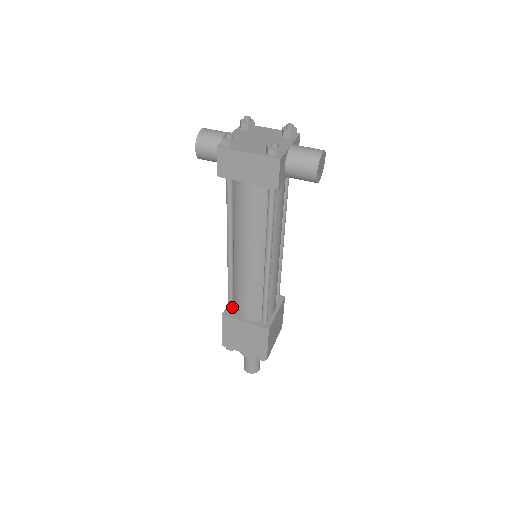
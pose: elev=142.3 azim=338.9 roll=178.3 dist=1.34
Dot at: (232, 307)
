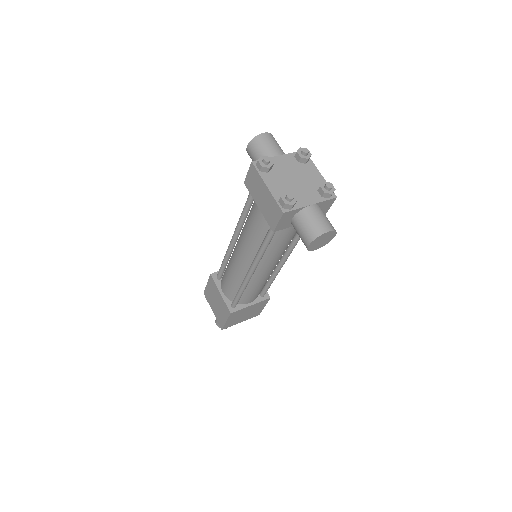
Dot at: (220, 275)
